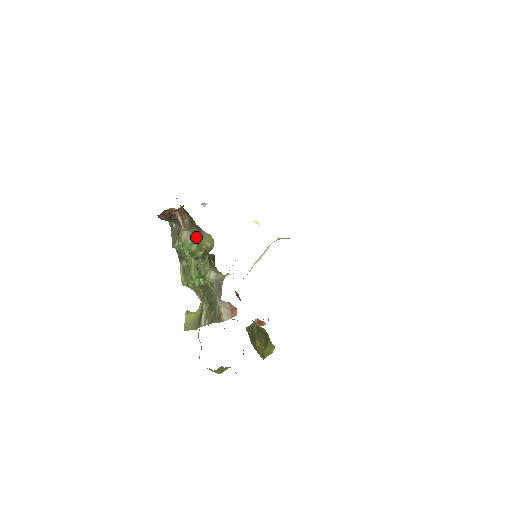
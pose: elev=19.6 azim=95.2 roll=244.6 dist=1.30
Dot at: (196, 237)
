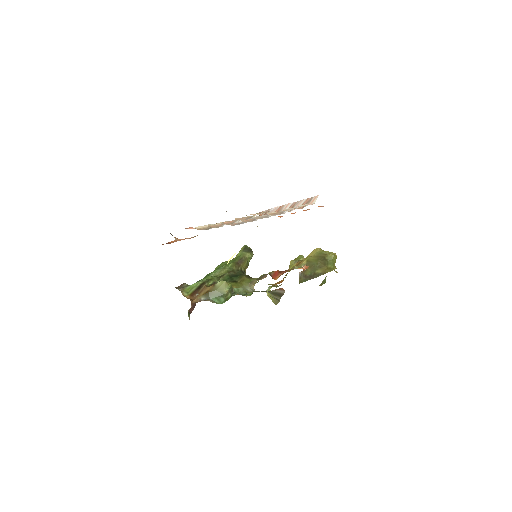
Dot at: (217, 296)
